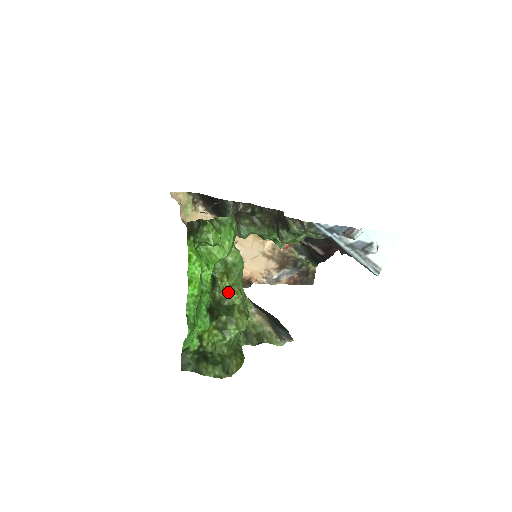
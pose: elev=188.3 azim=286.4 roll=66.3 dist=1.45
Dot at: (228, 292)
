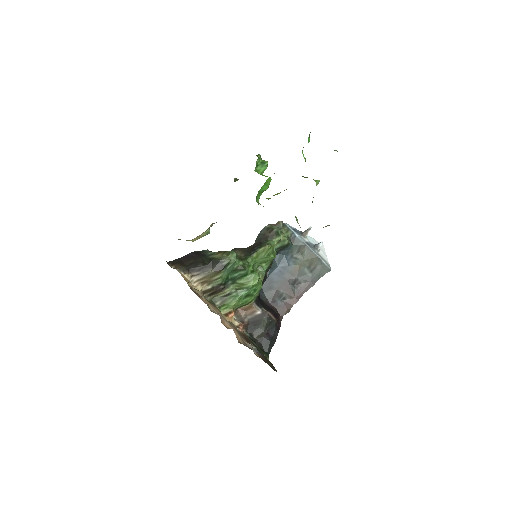
Dot at: occluded
